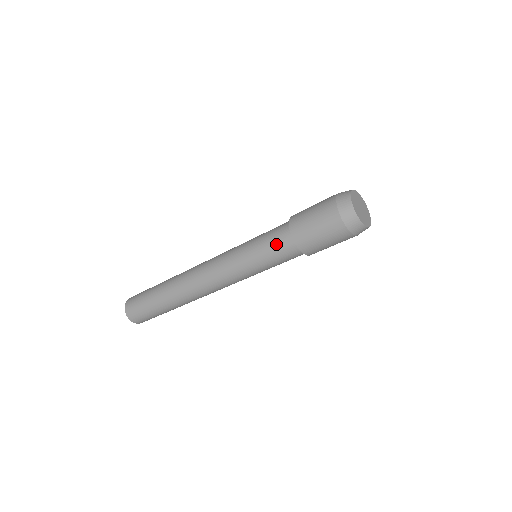
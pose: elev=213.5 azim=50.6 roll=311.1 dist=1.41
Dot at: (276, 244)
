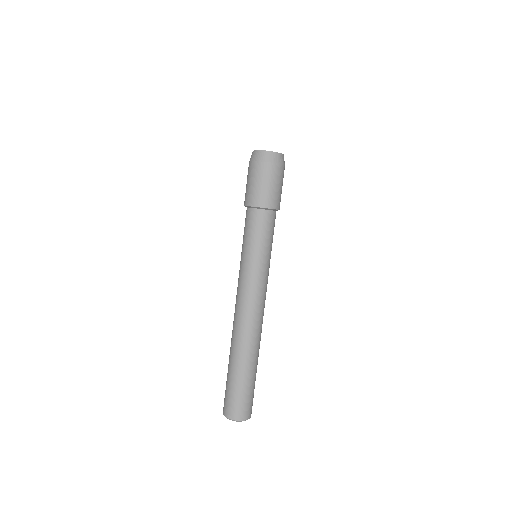
Dot at: (248, 224)
